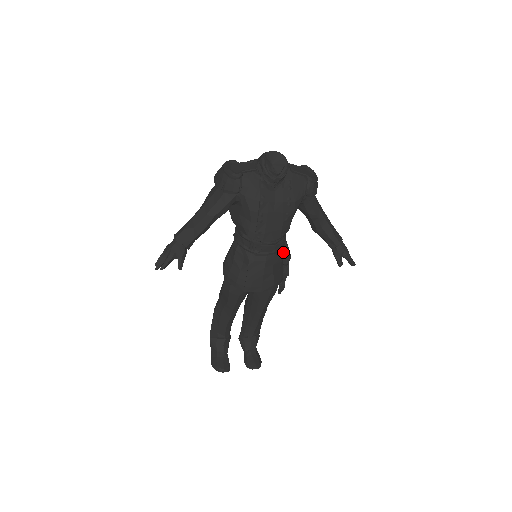
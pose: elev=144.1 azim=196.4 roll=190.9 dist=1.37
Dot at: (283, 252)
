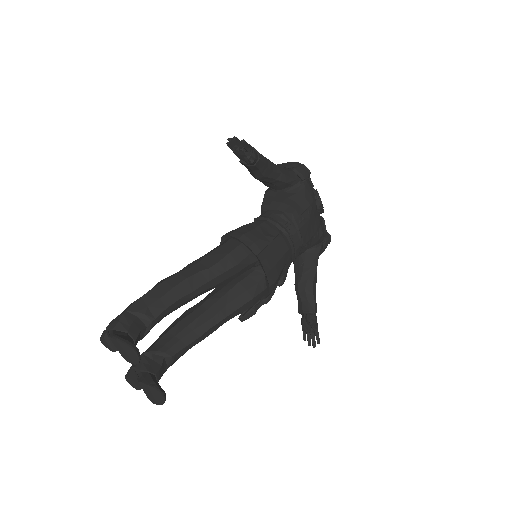
Dot at: occluded
